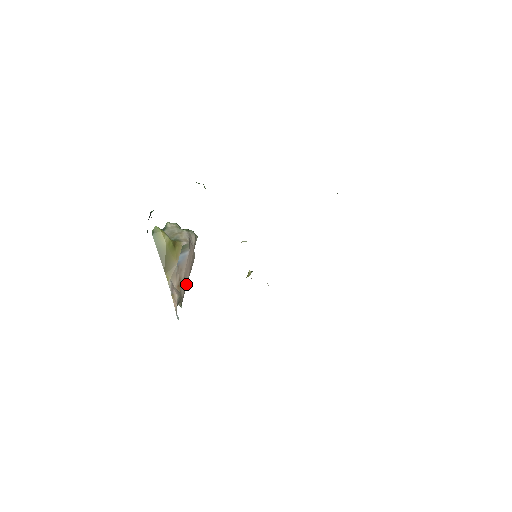
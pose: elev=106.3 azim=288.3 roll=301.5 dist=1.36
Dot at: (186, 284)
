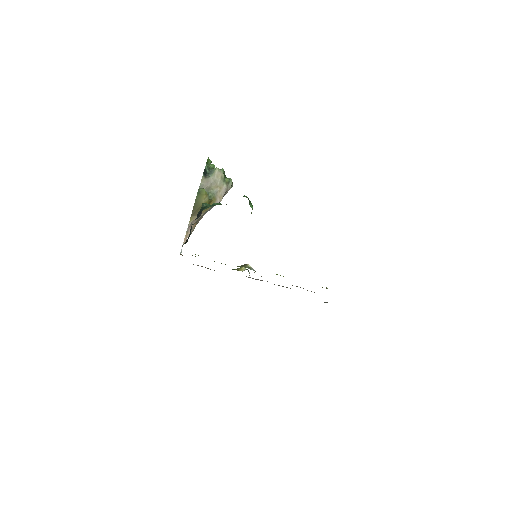
Dot at: occluded
